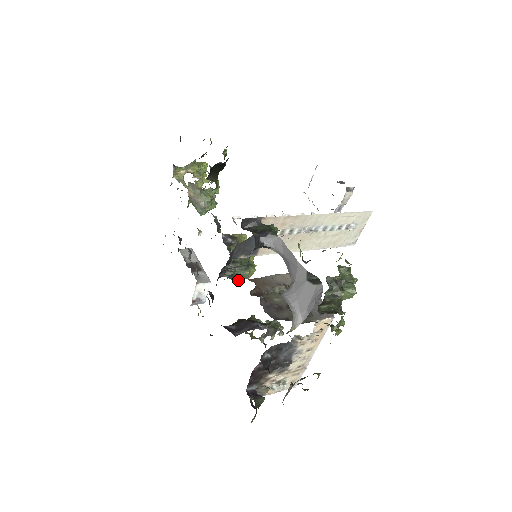
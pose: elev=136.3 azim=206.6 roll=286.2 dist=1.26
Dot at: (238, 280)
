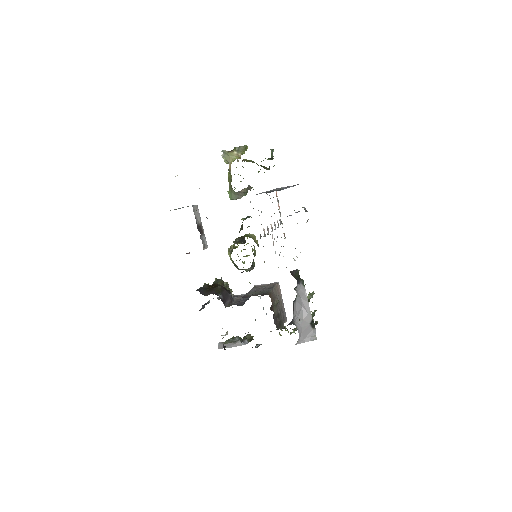
Dot at: occluded
